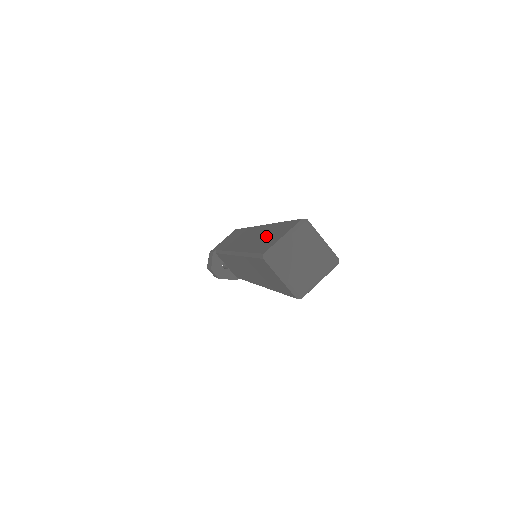
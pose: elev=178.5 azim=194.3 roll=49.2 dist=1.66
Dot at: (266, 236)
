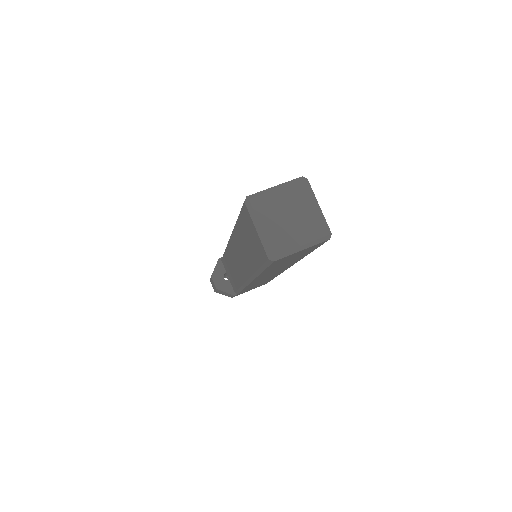
Dot at: occluded
